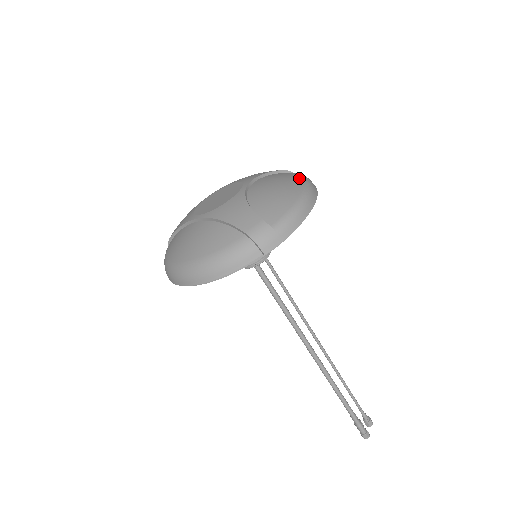
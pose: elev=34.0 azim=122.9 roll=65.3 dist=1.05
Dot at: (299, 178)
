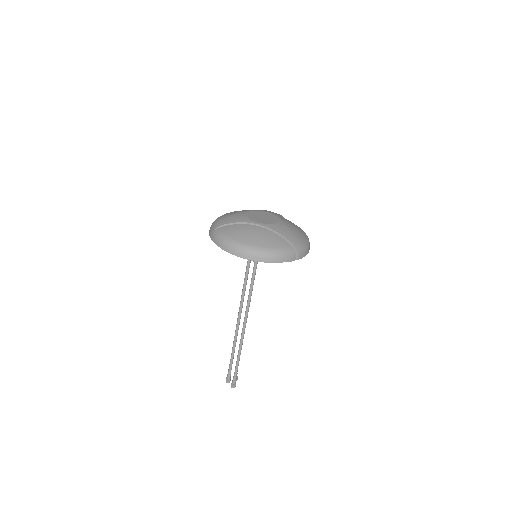
Dot at: occluded
